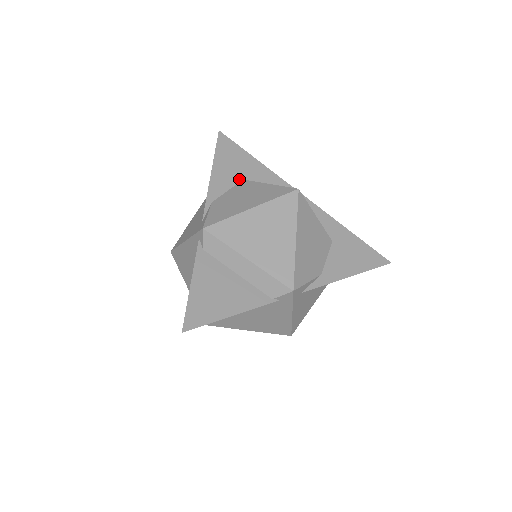
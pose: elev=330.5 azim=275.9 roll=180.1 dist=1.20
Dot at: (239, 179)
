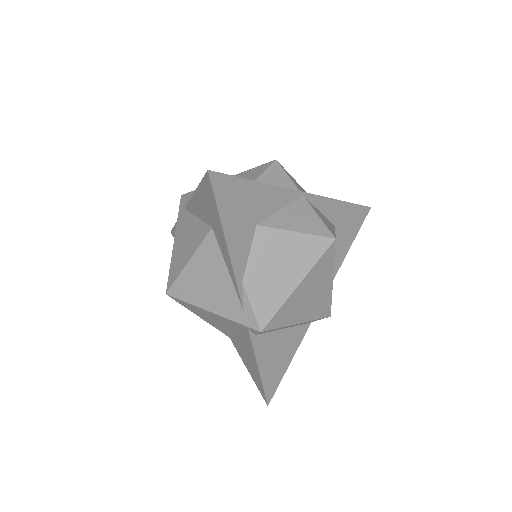
Dot at: (253, 228)
